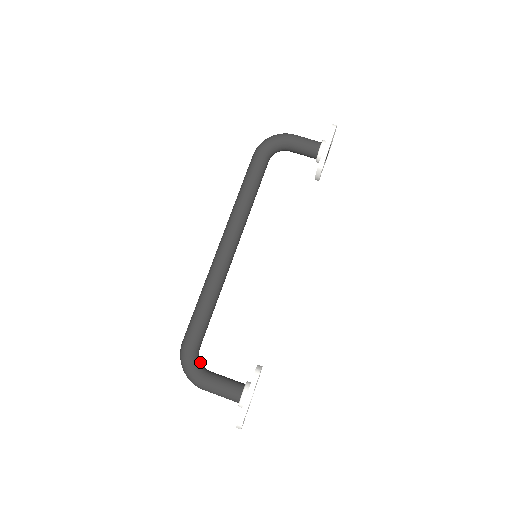
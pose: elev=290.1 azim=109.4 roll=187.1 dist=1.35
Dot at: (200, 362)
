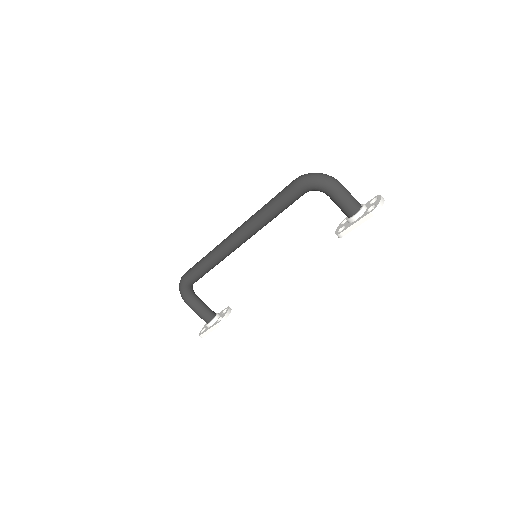
Dot at: (191, 291)
